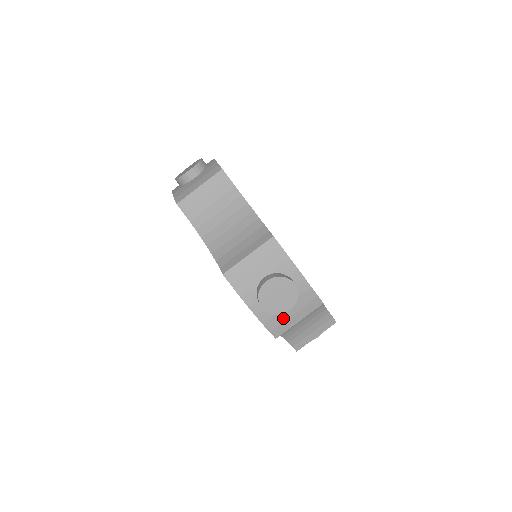
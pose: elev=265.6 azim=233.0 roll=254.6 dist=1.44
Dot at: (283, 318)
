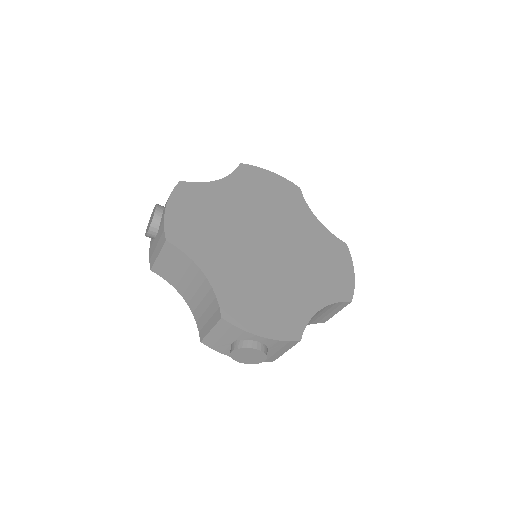
Dot at: (269, 355)
